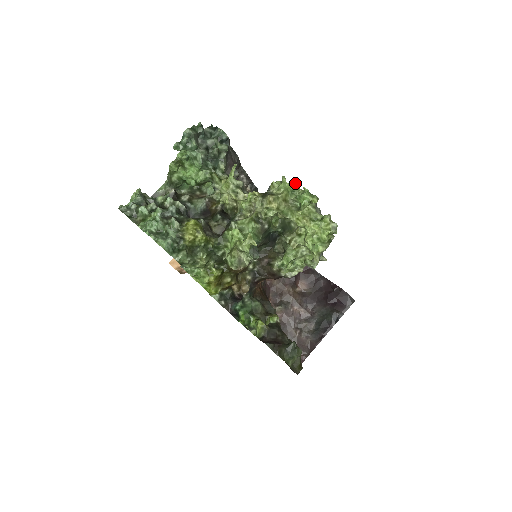
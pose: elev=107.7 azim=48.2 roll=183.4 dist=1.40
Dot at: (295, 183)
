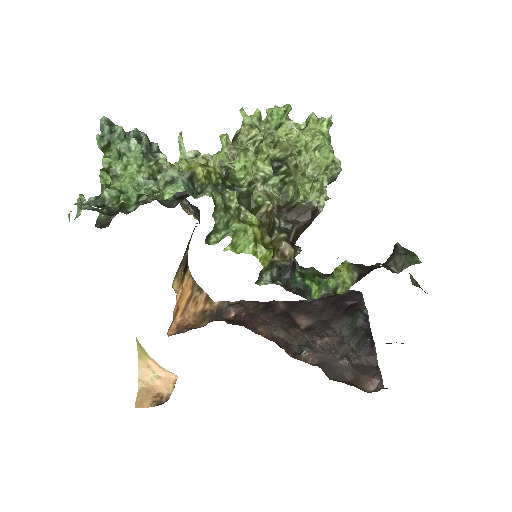
Dot at: (256, 110)
